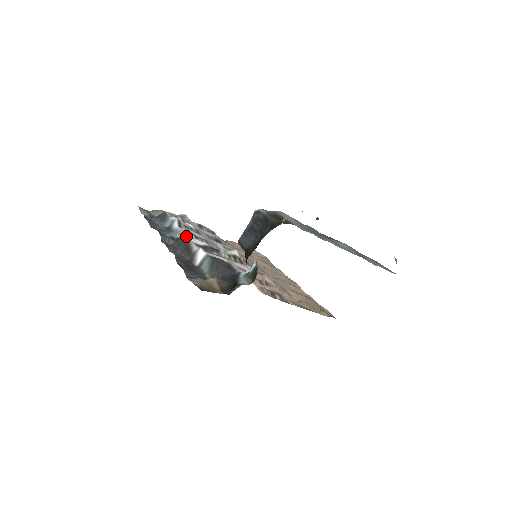
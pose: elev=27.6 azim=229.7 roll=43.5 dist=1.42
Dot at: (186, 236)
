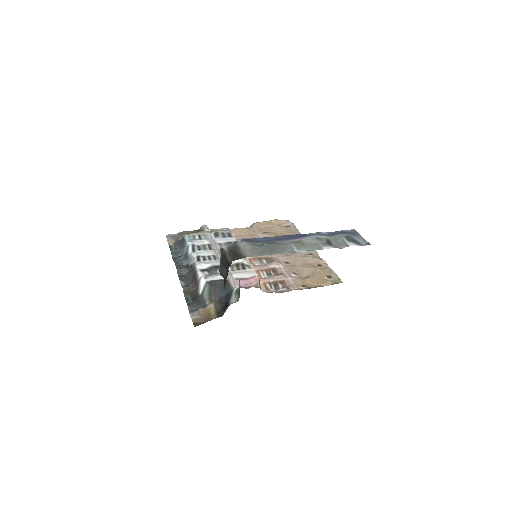
Dot at: (195, 263)
